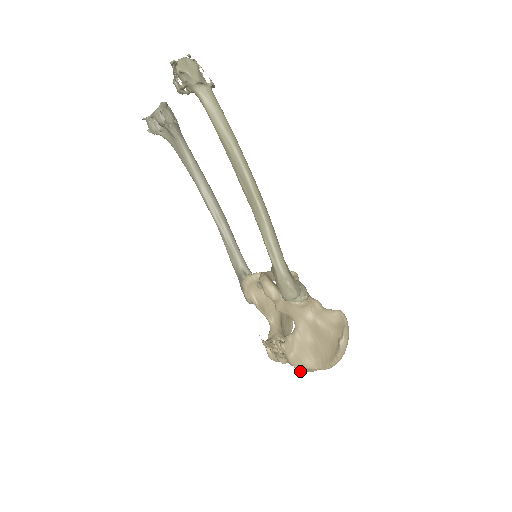
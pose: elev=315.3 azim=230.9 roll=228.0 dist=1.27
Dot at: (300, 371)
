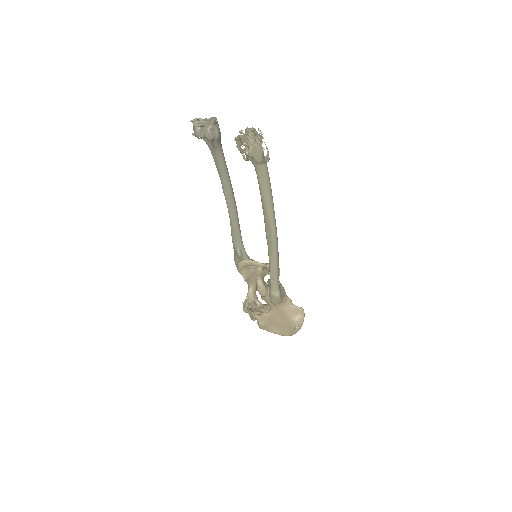
Dot at: occluded
